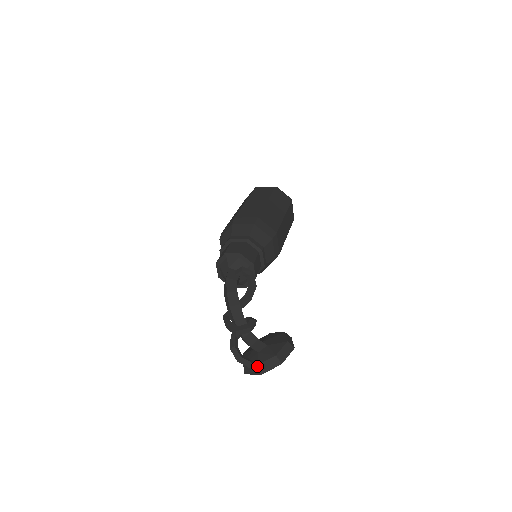
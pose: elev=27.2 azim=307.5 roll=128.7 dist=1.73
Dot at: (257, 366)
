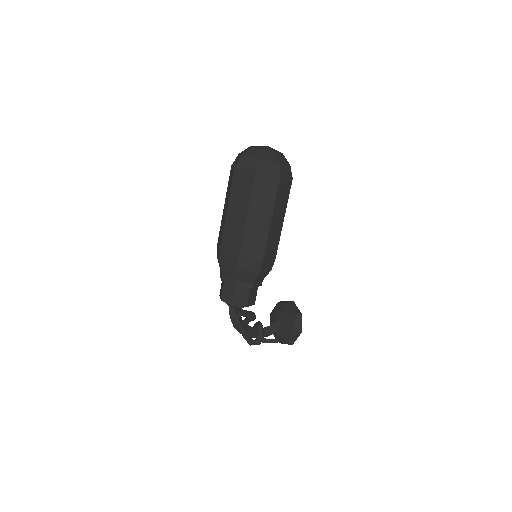
Dot at: (276, 342)
